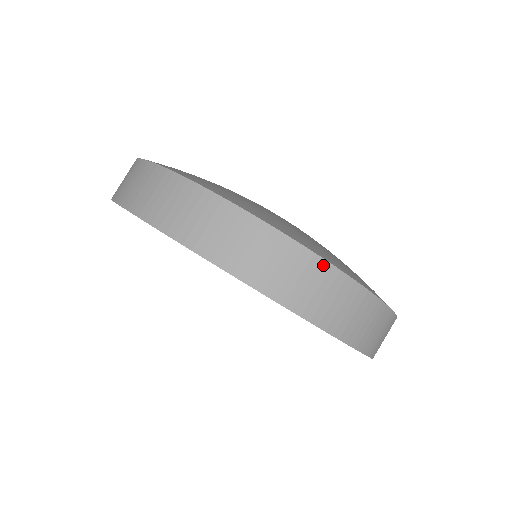
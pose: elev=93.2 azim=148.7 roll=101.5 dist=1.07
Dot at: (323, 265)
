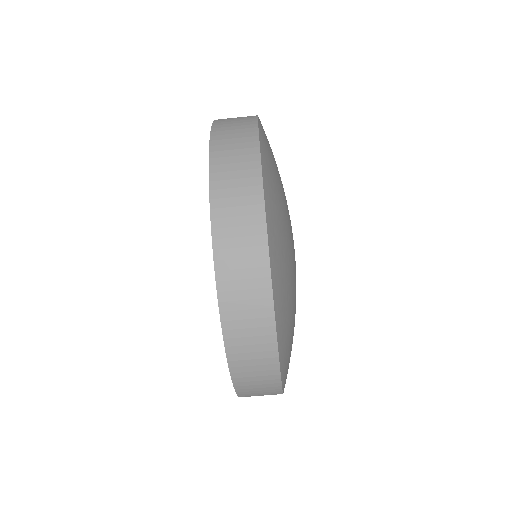
Dot at: (269, 311)
